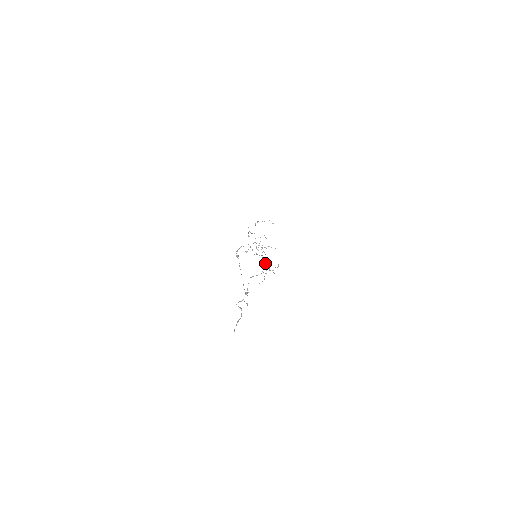
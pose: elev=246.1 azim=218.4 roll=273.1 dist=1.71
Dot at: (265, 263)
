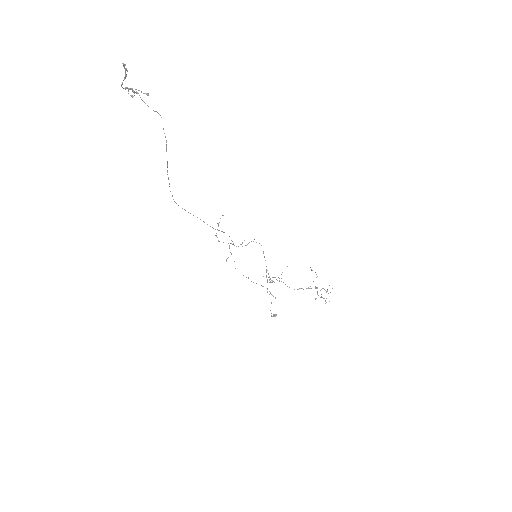
Dot at: occluded
